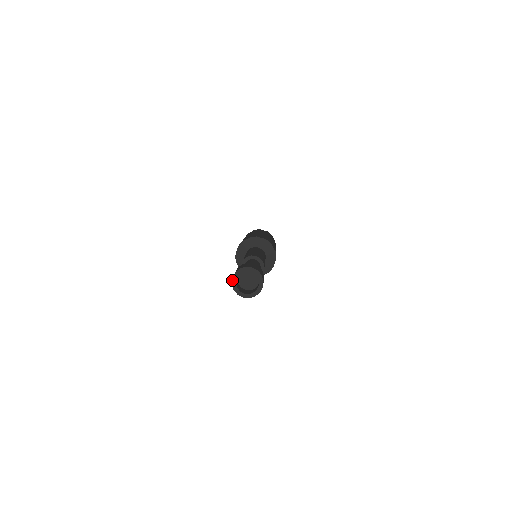
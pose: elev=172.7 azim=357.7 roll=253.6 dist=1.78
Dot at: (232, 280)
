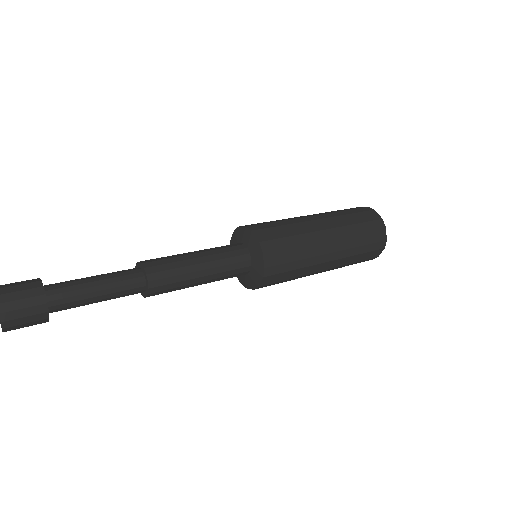
Dot at: out of frame
